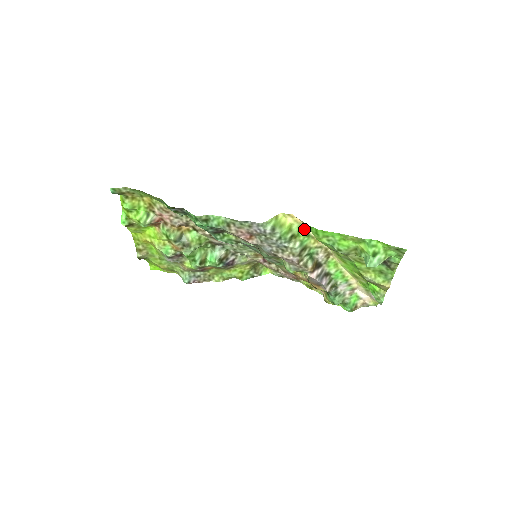
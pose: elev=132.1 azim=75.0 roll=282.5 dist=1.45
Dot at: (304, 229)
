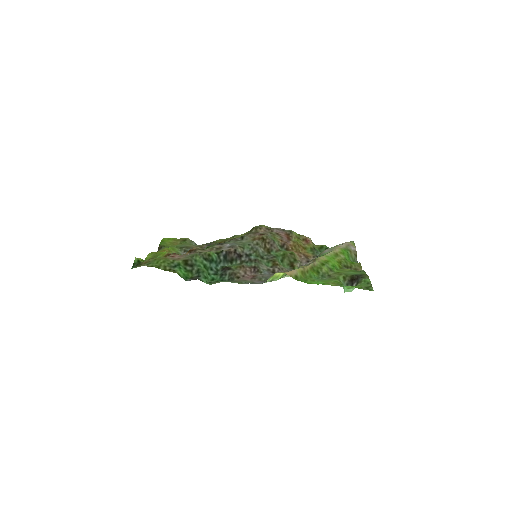
Dot at: (295, 270)
